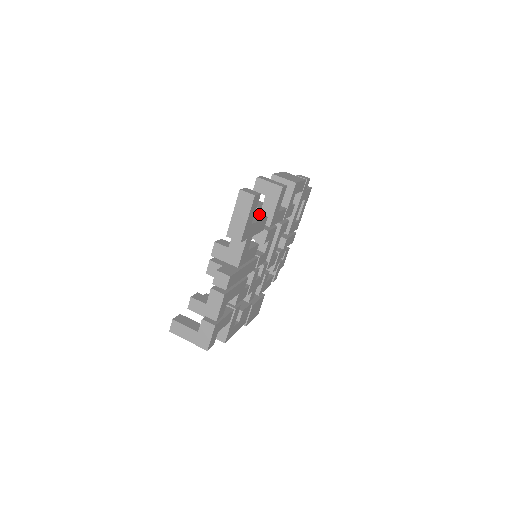
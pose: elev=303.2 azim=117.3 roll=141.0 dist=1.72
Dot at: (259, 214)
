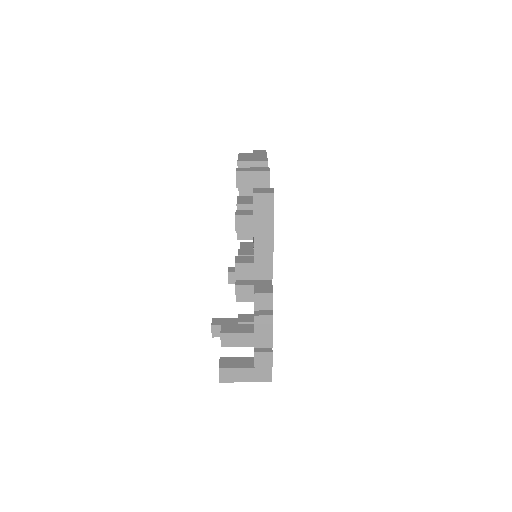
Dot at: occluded
